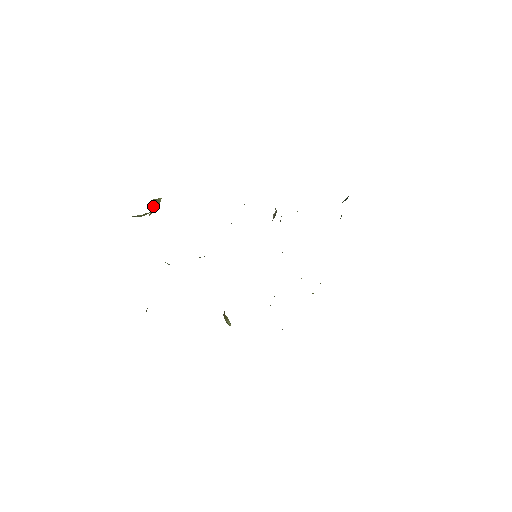
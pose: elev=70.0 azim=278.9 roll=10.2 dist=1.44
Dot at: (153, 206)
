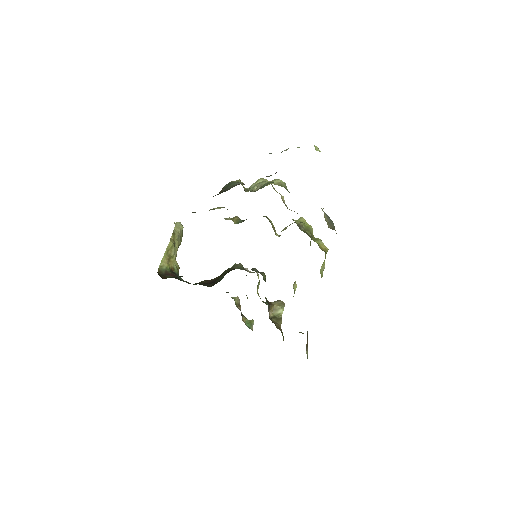
Dot at: (166, 263)
